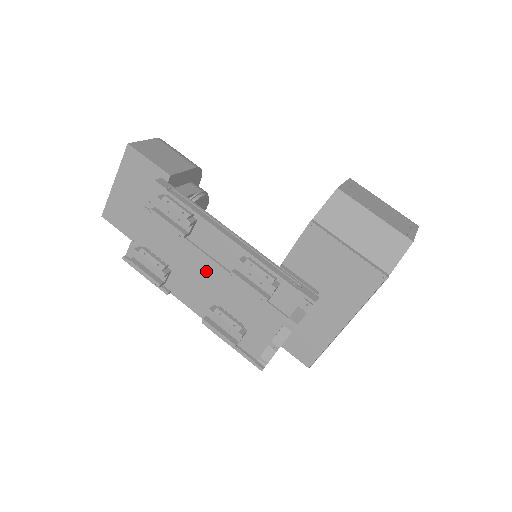
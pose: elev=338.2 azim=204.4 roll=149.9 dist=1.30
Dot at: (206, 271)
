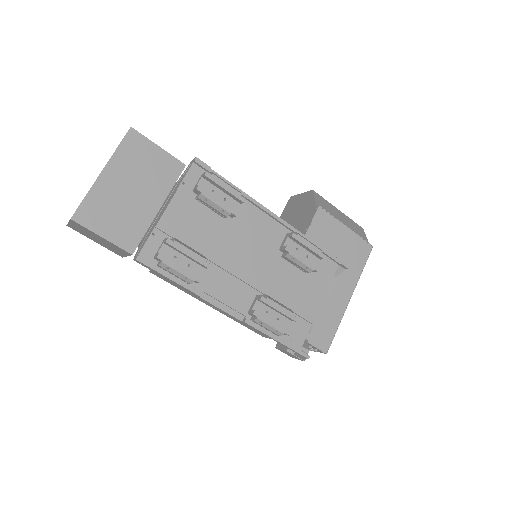
Dot at: (250, 256)
